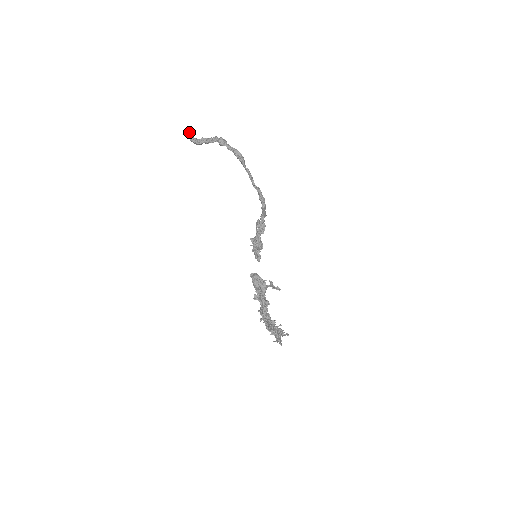
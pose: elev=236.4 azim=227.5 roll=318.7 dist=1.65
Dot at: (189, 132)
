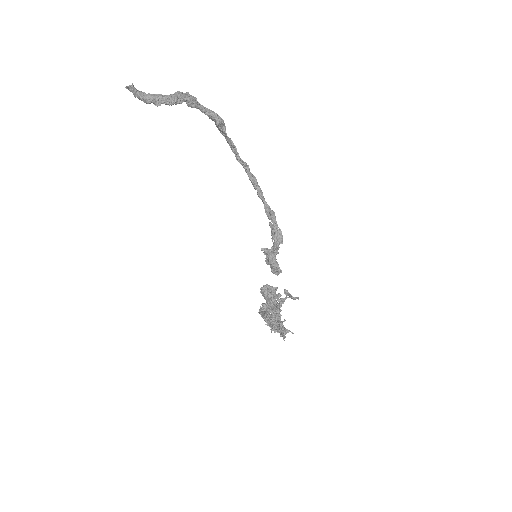
Dot at: (132, 83)
